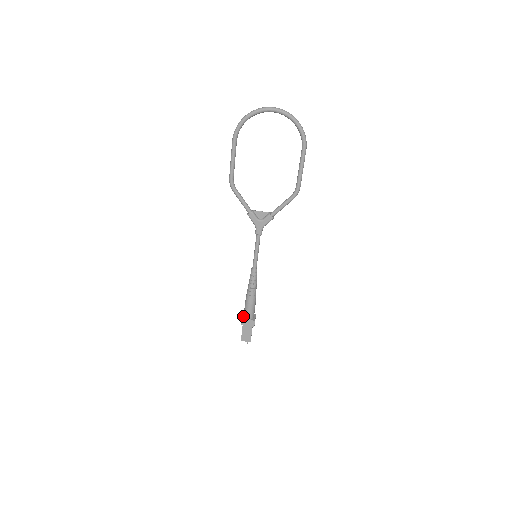
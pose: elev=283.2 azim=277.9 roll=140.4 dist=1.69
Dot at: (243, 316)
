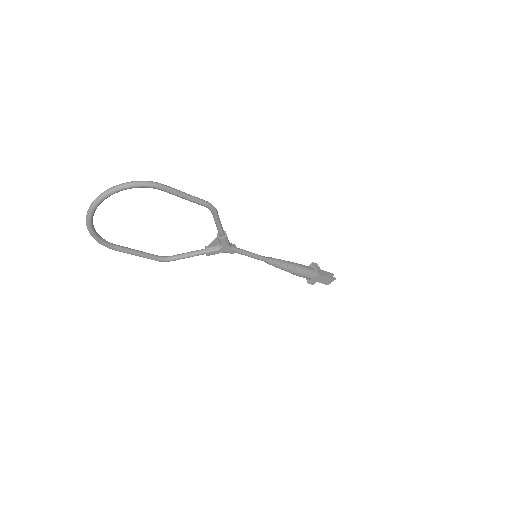
Dot at: occluded
